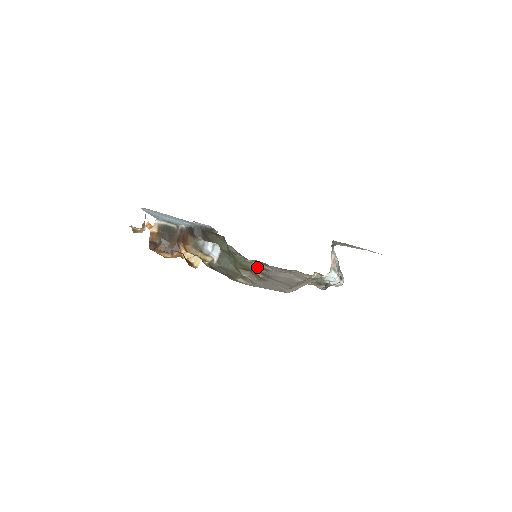
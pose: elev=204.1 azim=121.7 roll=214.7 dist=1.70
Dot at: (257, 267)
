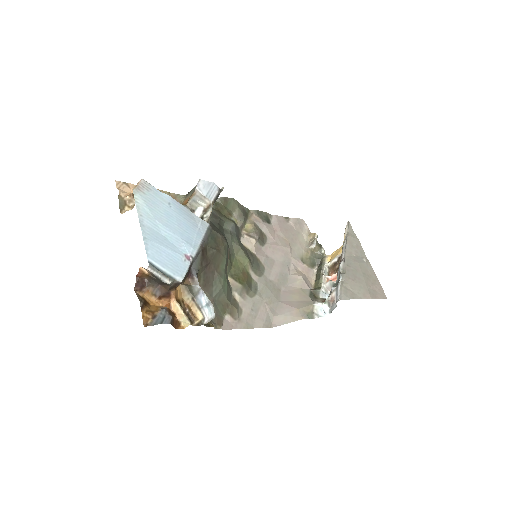
Dot at: (254, 246)
